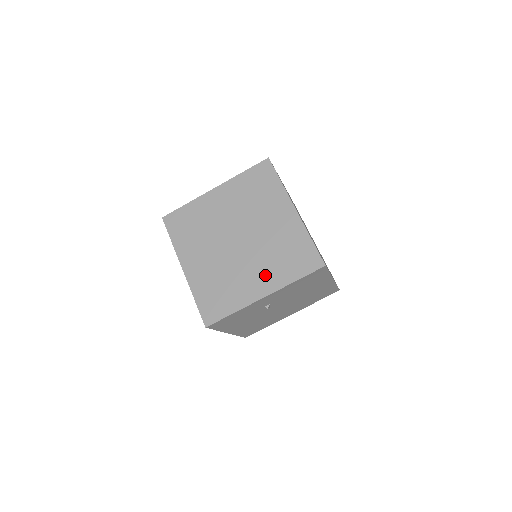
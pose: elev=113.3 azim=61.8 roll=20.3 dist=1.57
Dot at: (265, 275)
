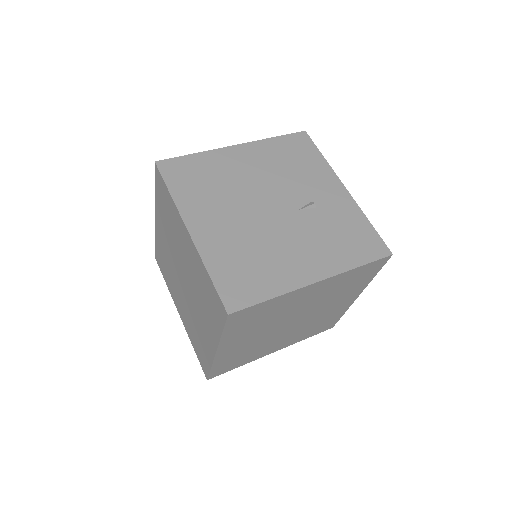
Dot at: (184, 315)
